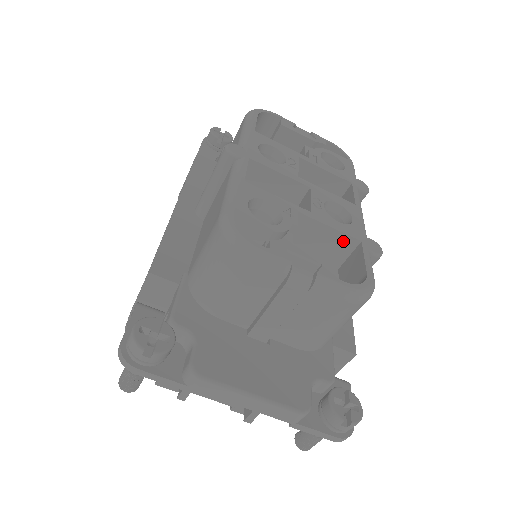
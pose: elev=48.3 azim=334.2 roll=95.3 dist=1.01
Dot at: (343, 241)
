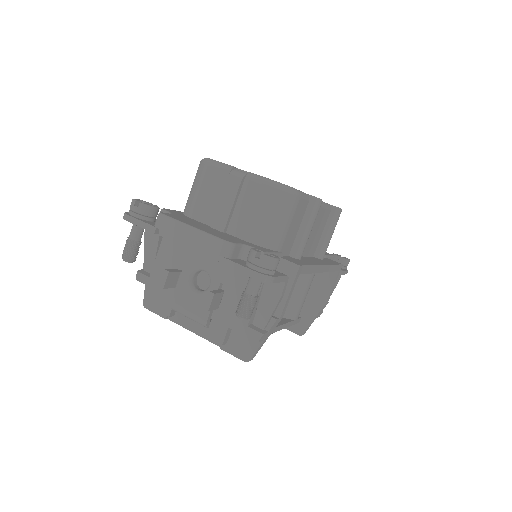
Dot at: occluded
